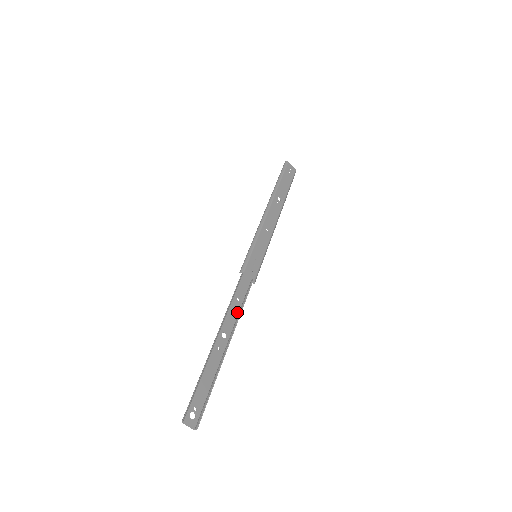
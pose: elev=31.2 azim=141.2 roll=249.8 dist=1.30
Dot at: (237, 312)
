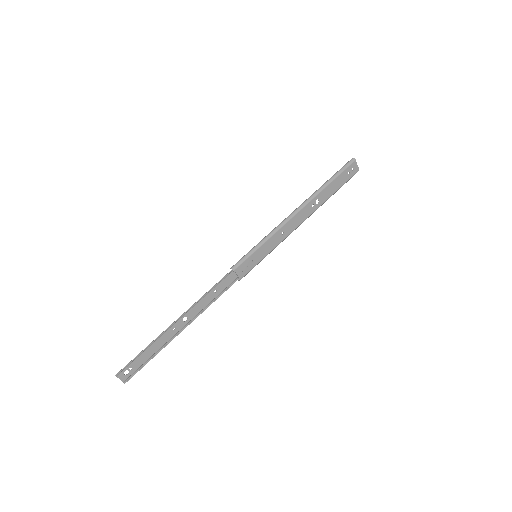
Dot at: (208, 302)
